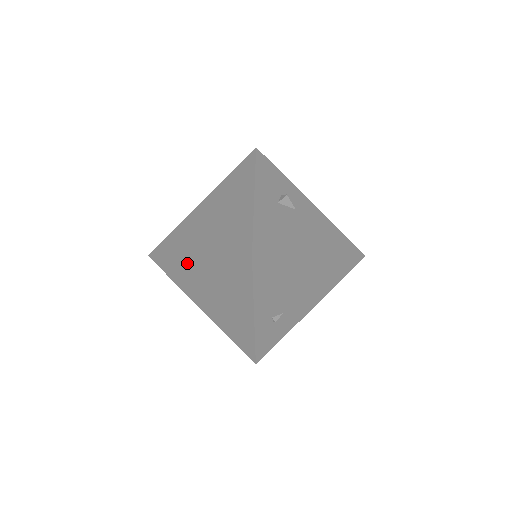
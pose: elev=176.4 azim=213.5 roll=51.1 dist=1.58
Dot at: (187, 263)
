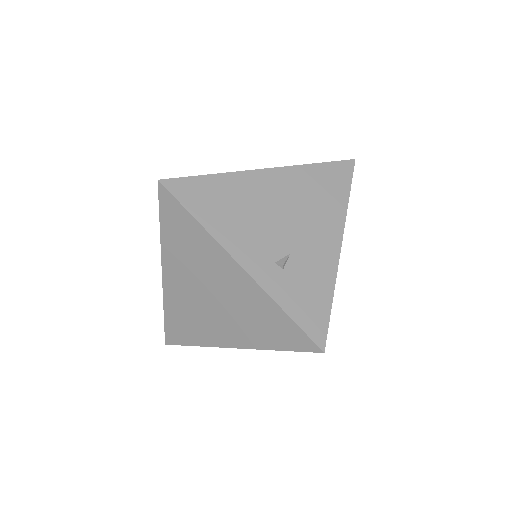
Dot at: (171, 293)
